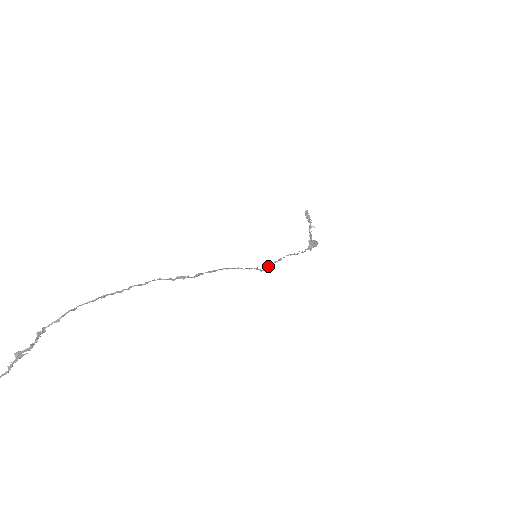
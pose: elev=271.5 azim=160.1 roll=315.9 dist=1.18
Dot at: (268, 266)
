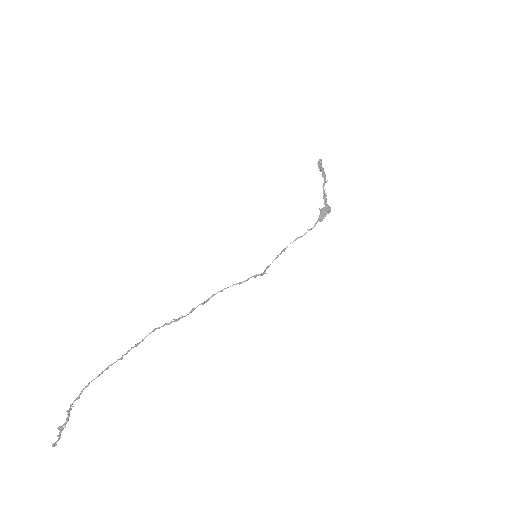
Dot at: (270, 264)
